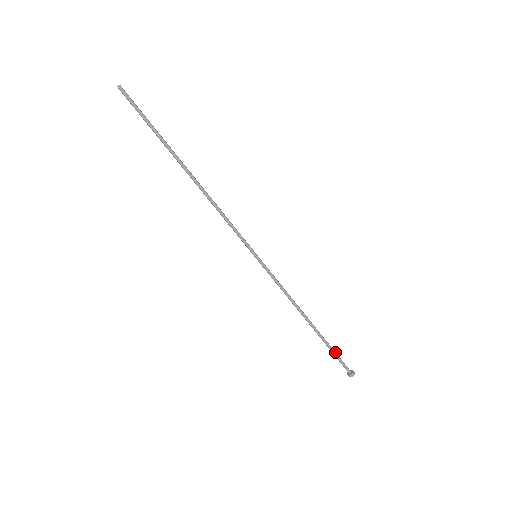
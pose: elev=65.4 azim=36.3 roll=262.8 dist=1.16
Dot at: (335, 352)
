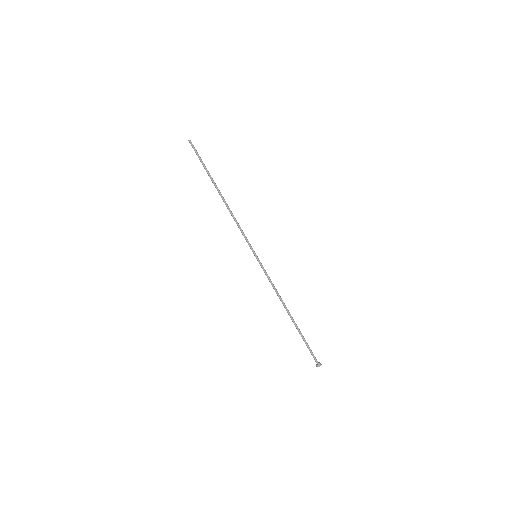
Dot at: (307, 343)
